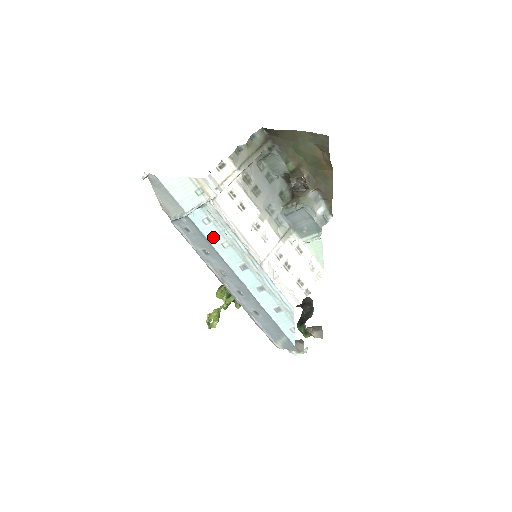
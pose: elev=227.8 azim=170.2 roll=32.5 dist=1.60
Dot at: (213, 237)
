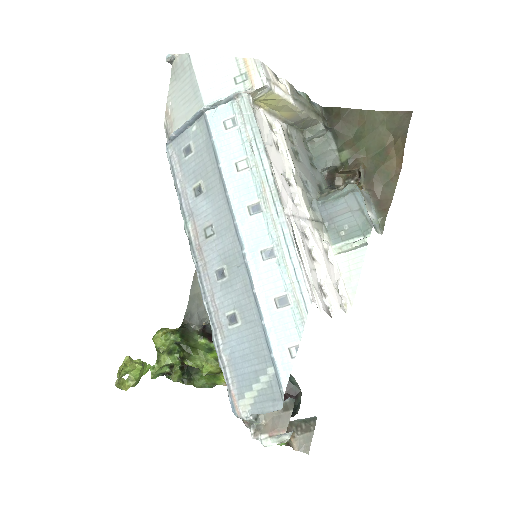
Dot at: (228, 151)
